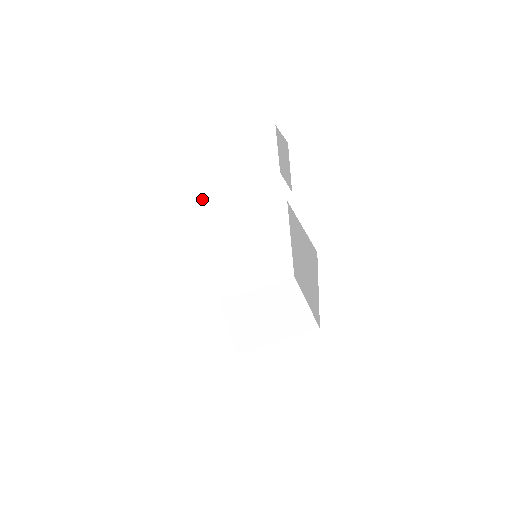
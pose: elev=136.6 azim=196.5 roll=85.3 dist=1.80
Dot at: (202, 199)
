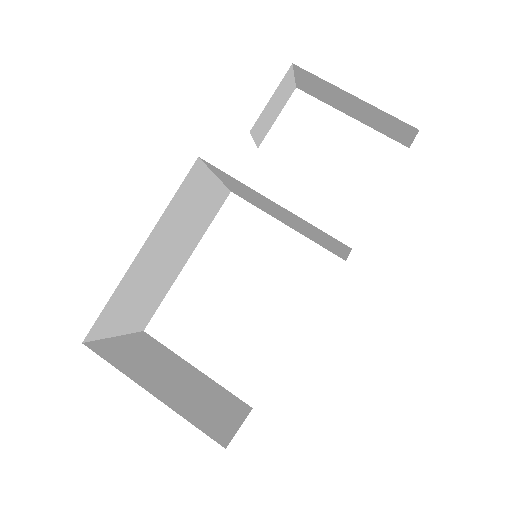
Dot at: occluded
